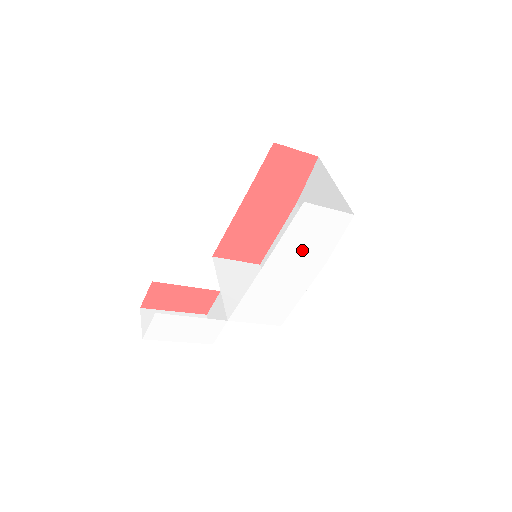
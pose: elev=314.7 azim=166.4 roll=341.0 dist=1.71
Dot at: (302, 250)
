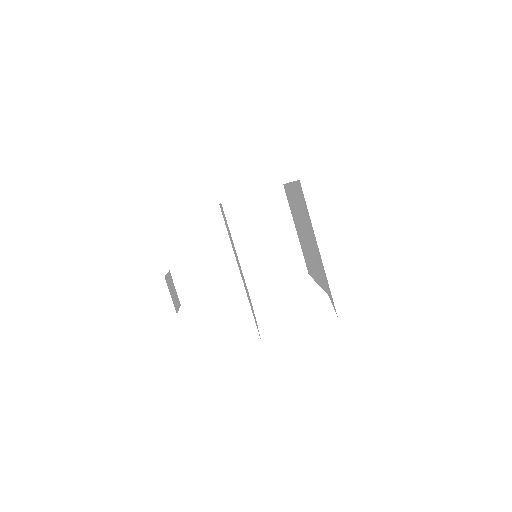
Dot at: occluded
